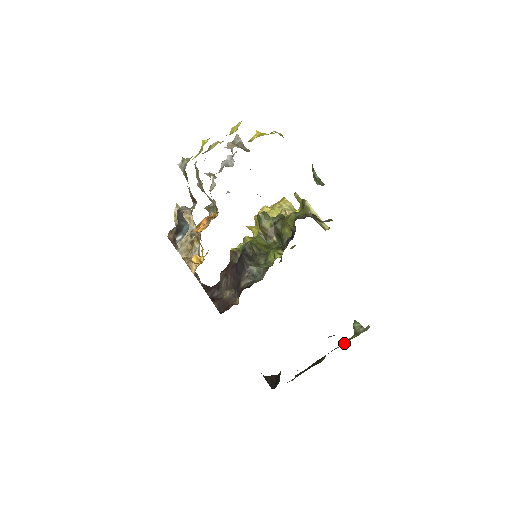
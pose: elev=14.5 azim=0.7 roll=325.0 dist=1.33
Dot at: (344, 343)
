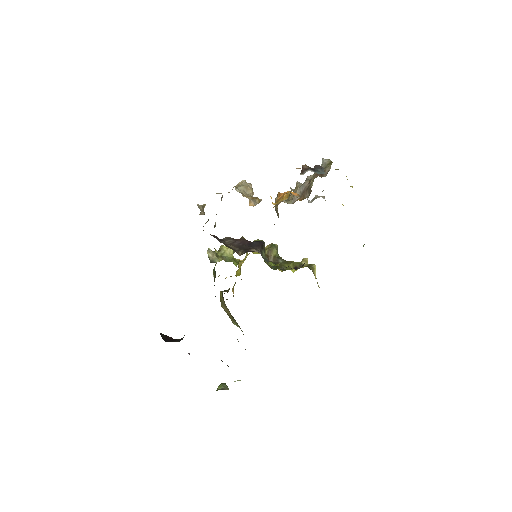
Dot at: occluded
